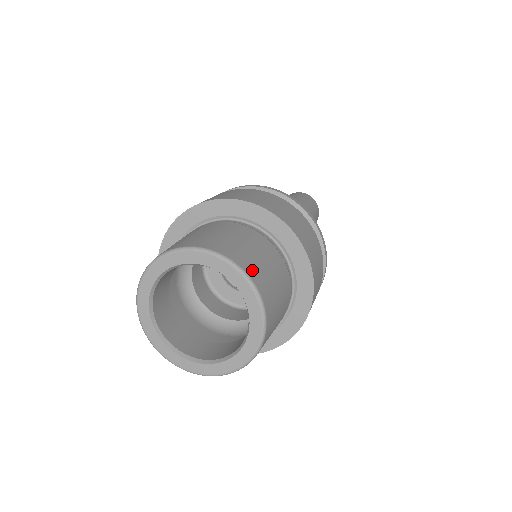
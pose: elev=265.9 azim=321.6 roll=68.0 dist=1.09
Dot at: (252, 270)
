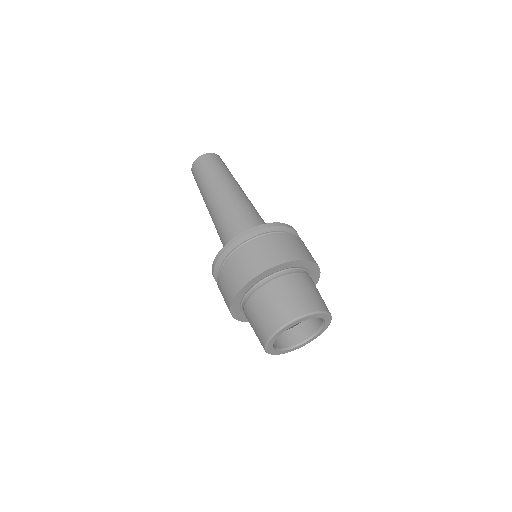
Dot at: occluded
